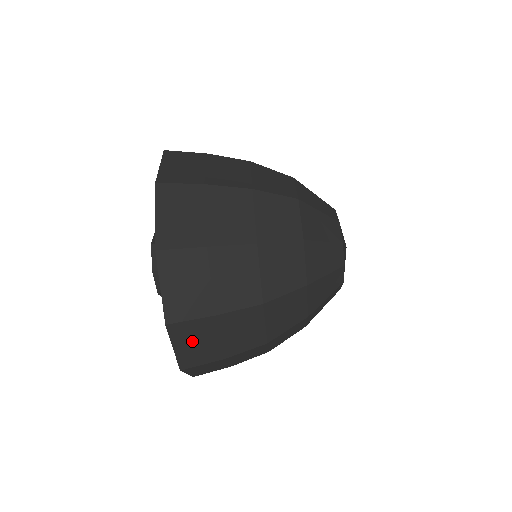
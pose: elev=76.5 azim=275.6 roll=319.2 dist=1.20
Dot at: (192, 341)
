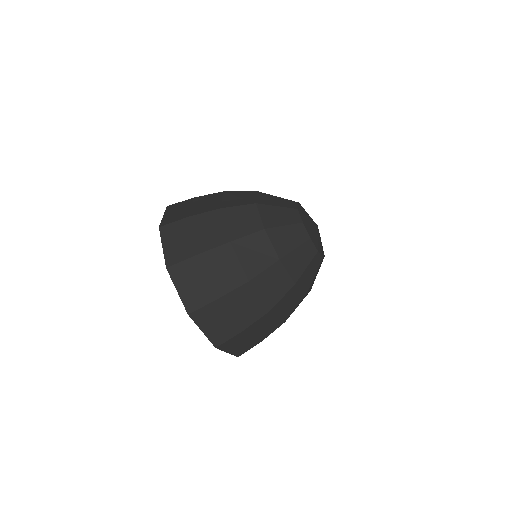
Dot at: (212, 322)
